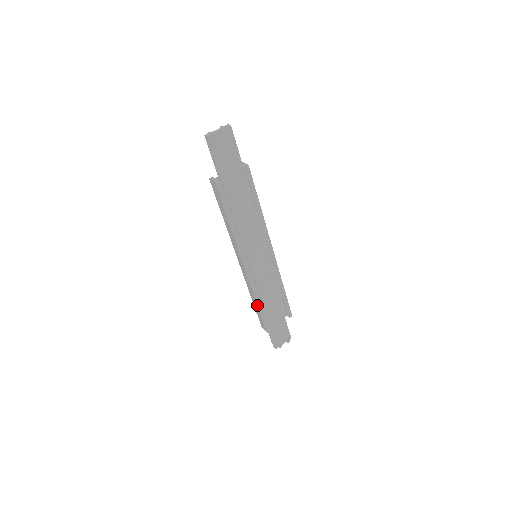
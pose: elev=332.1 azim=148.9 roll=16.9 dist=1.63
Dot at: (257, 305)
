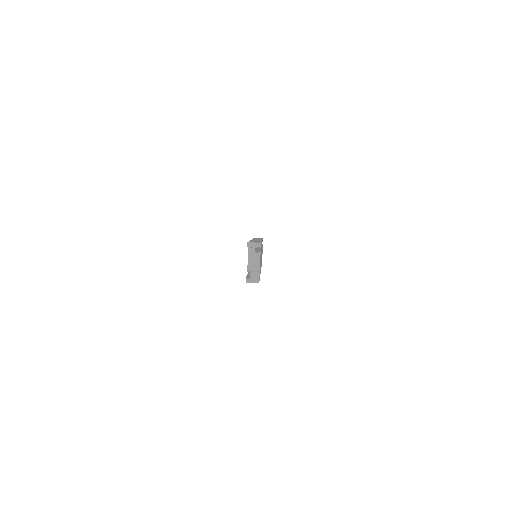
Dot at: occluded
